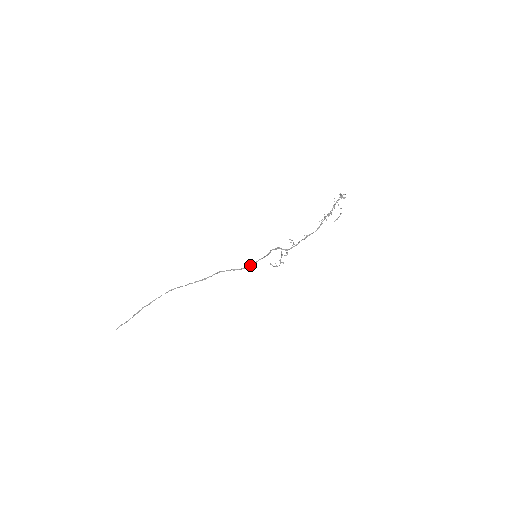
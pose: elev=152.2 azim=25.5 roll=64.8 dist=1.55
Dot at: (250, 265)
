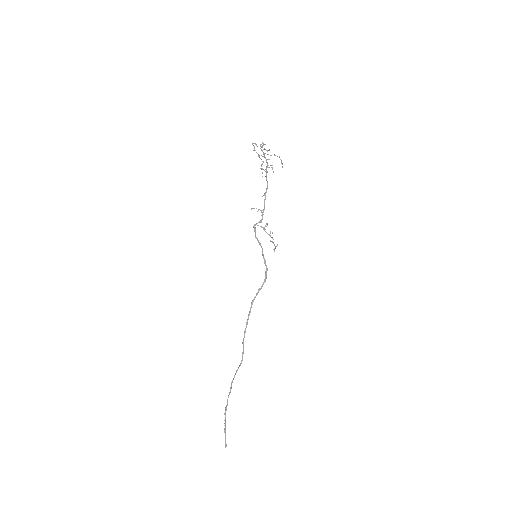
Dot at: (265, 271)
